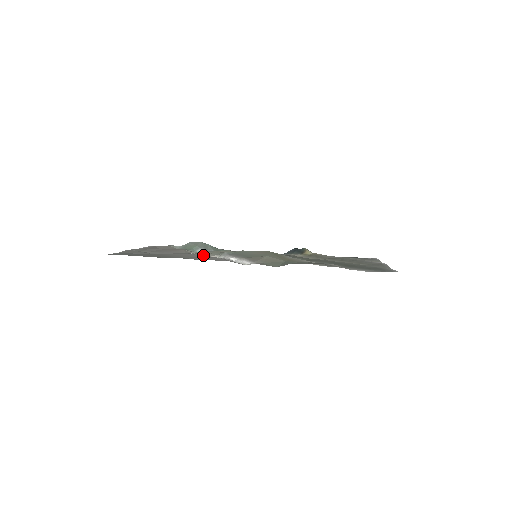
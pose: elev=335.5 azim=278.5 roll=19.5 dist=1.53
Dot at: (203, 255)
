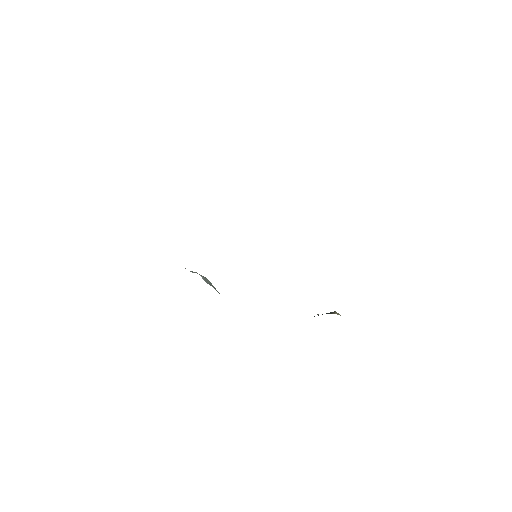
Dot at: occluded
